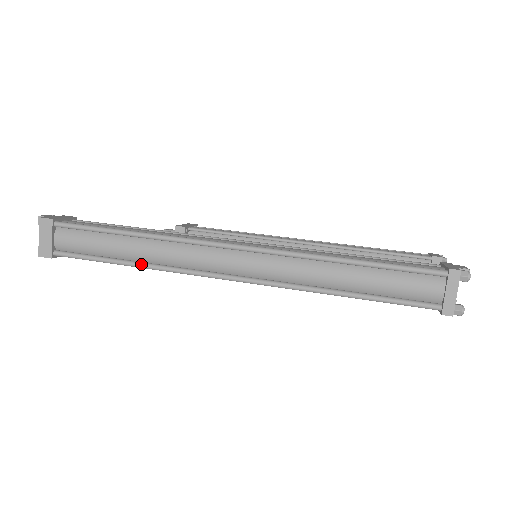
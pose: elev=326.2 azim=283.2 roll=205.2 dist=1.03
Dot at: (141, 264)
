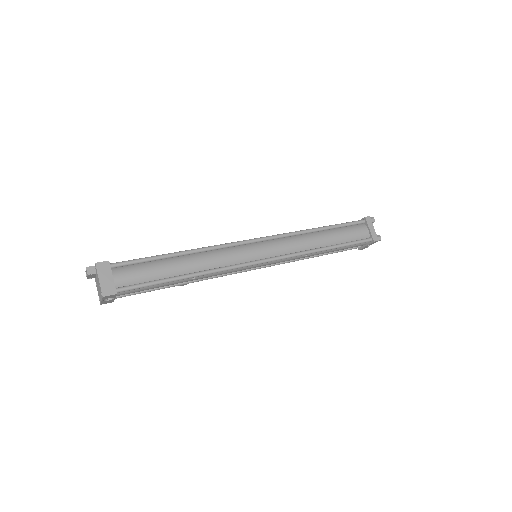
Dot at: (196, 273)
